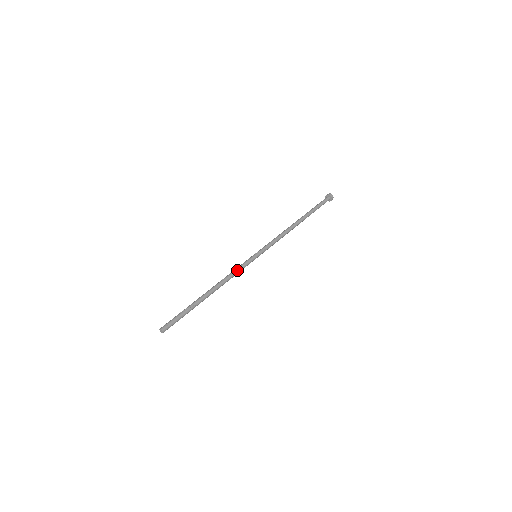
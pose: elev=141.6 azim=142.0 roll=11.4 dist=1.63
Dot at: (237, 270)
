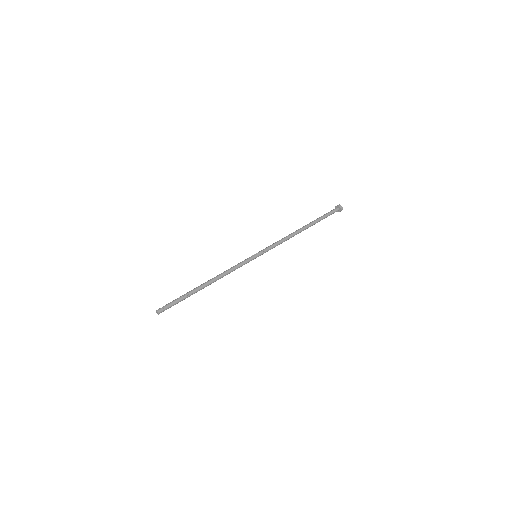
Dot at: (236, 267)
